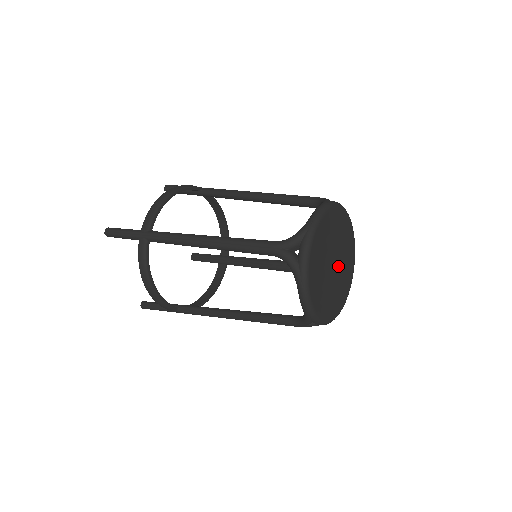
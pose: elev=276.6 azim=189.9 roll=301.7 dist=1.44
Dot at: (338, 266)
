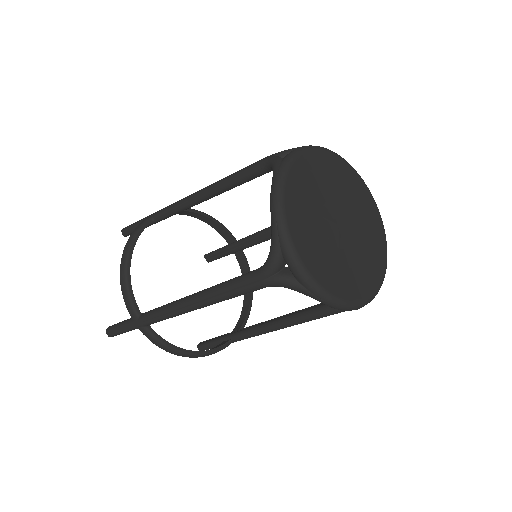
Dot at: (349, 244)
